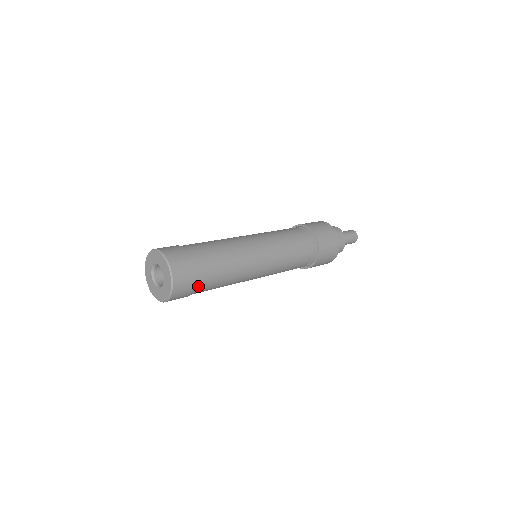
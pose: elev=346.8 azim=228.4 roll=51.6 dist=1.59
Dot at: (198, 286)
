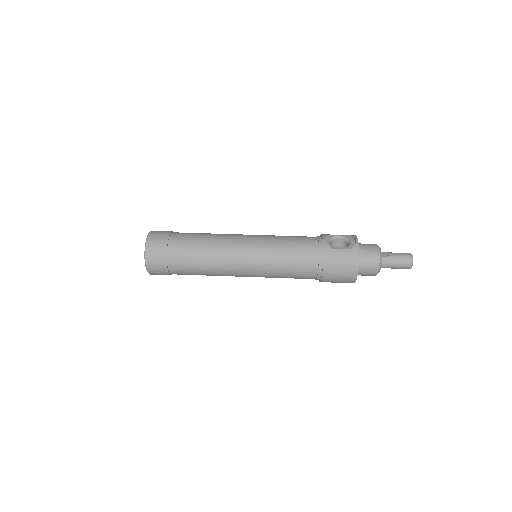
Dot at: occluded
